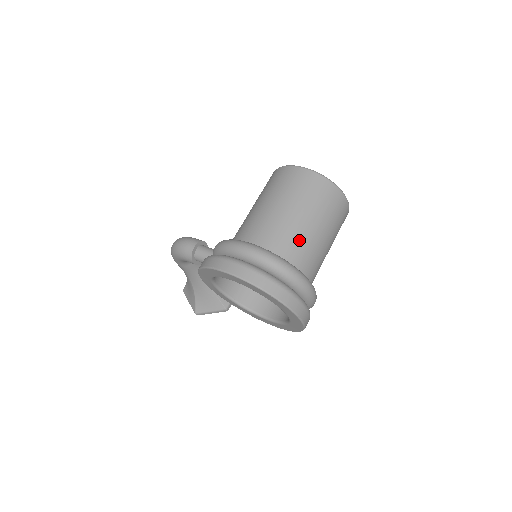
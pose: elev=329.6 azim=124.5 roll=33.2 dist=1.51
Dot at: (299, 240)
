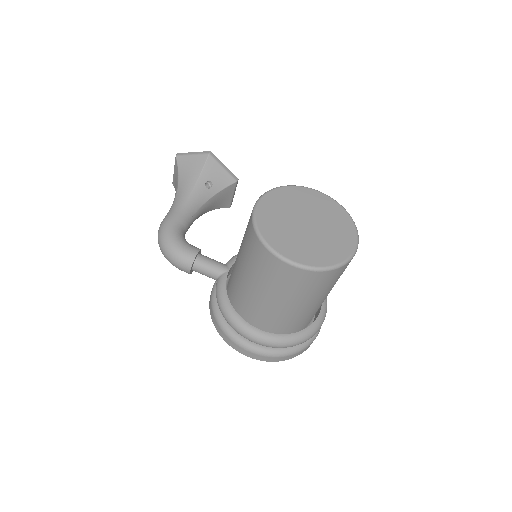
Dot at: (305, 315)
